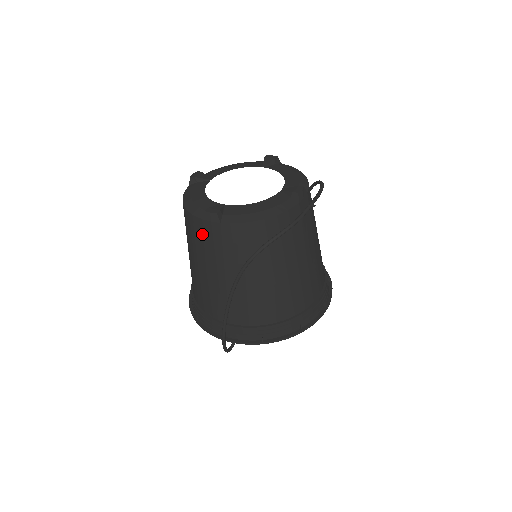
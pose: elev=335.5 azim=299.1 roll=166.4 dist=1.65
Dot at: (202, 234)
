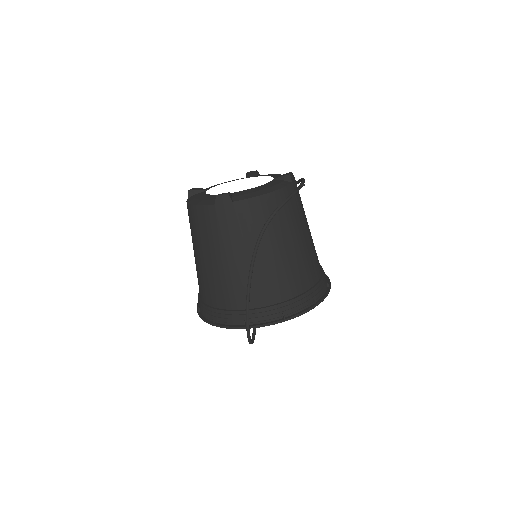
Dot at: (215, 220)
